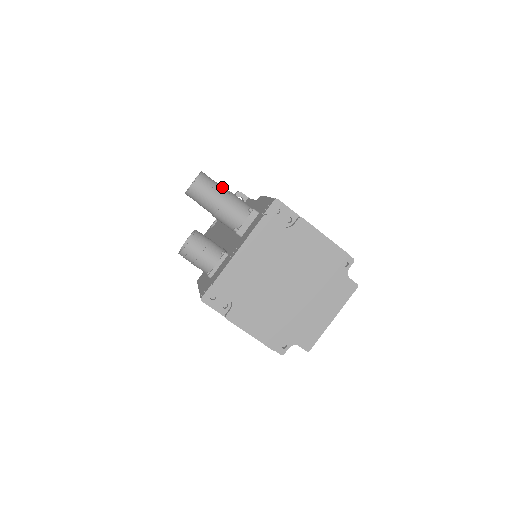
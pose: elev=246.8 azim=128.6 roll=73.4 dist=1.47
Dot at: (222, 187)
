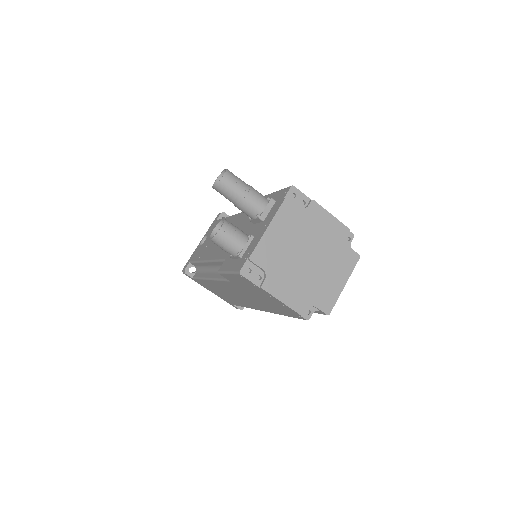
Dot at: (243, 181)
